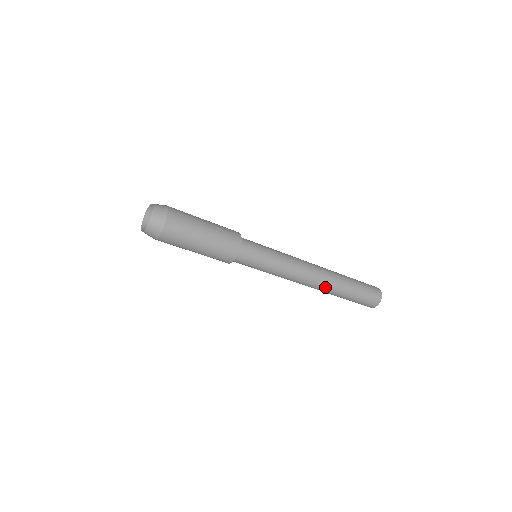
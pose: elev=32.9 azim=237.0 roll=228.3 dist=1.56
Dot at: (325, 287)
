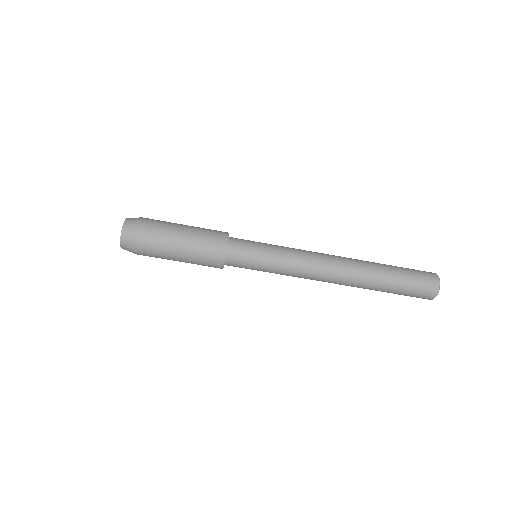
Dot at: (352, 279)
